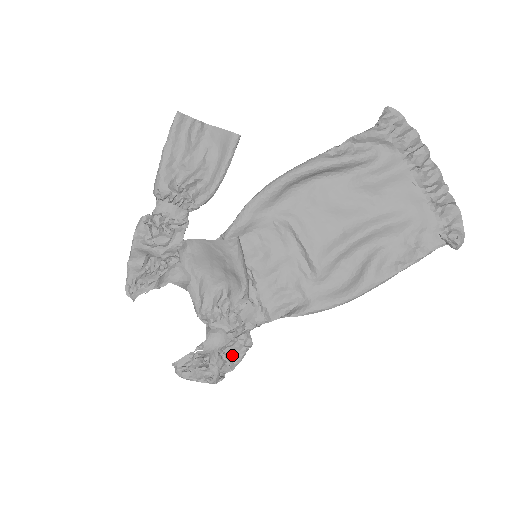
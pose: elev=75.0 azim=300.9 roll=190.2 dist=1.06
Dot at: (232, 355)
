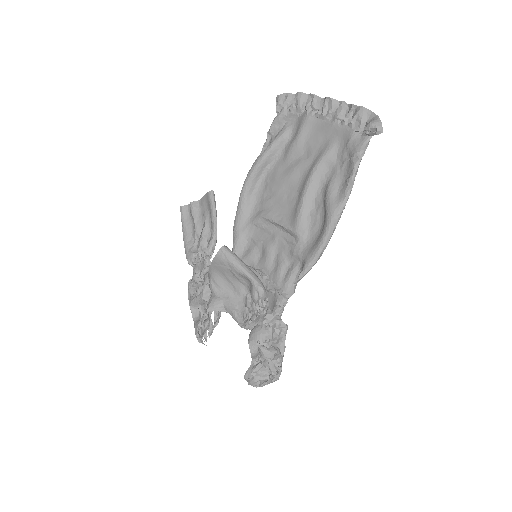
Dot at: (275, 343)
